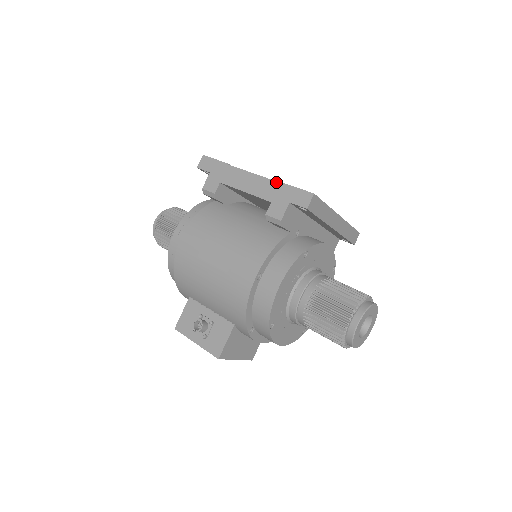
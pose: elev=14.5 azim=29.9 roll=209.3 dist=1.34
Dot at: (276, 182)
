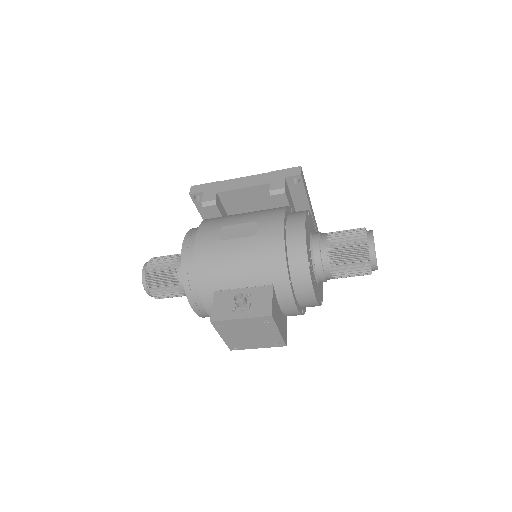
Dot at: (267, 173)
